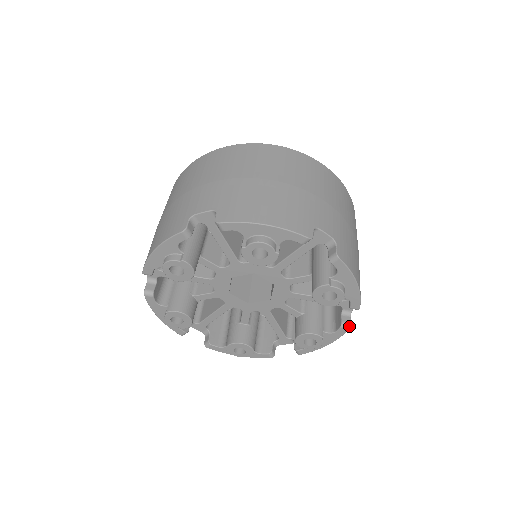
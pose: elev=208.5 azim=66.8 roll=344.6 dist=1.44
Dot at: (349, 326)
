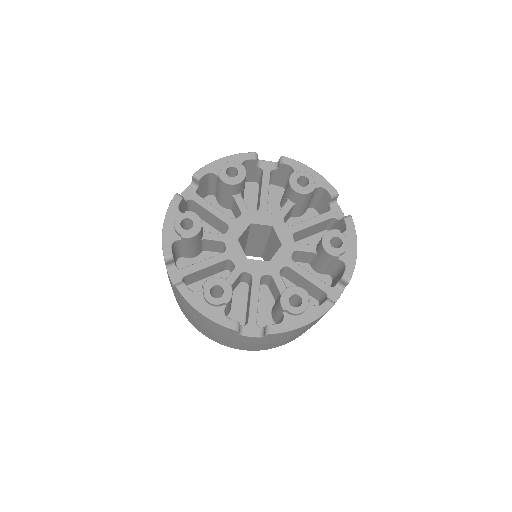
Dot at: (334, 303)
